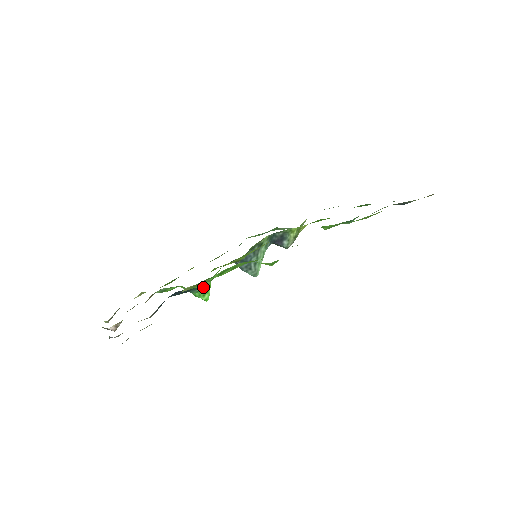
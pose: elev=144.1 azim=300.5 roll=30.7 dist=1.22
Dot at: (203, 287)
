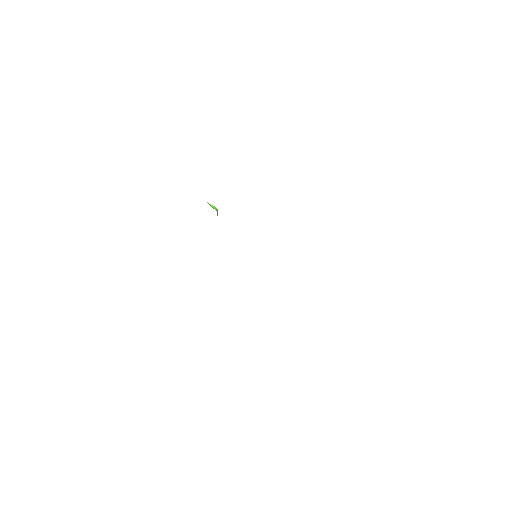
Dot at: occluded
